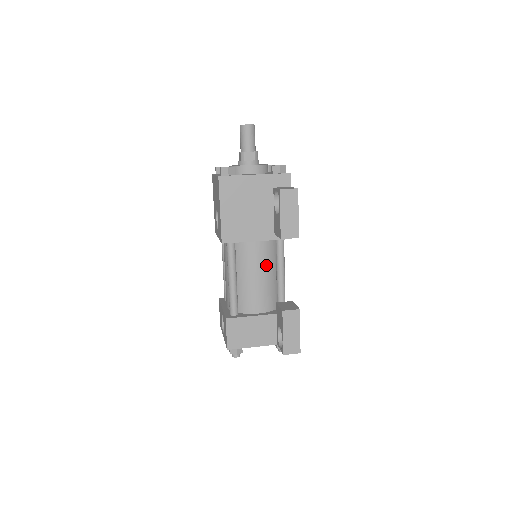
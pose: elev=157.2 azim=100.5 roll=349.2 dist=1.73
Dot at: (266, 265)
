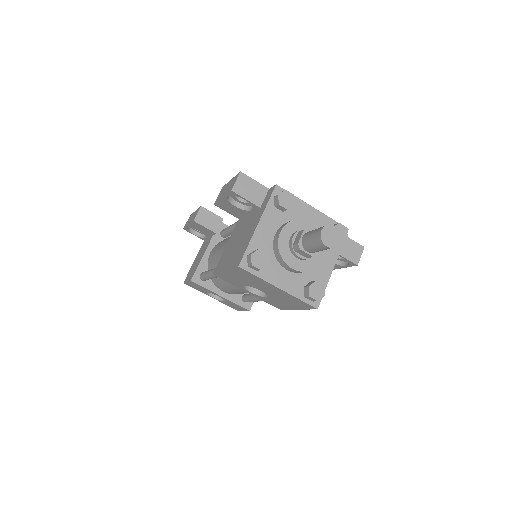
Dot at: occluded
